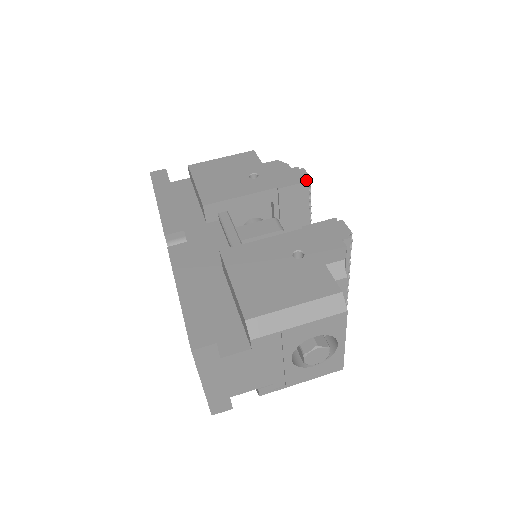
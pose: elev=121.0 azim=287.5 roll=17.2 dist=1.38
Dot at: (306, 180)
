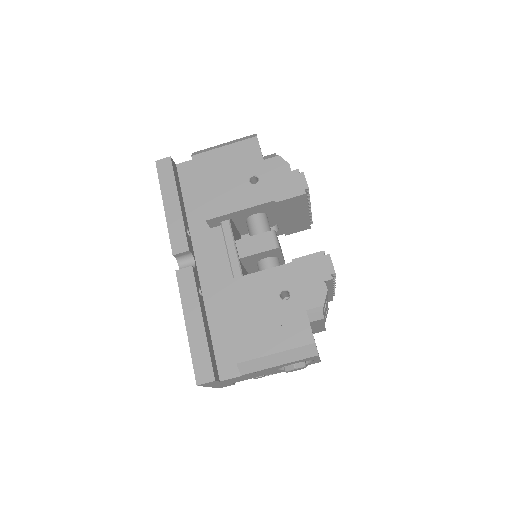
Dot at: (303, 192)
